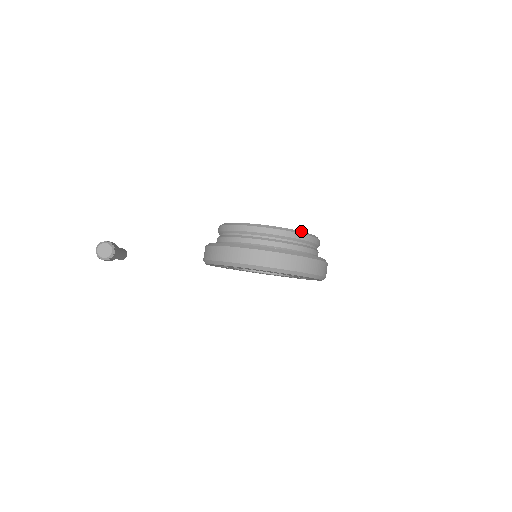
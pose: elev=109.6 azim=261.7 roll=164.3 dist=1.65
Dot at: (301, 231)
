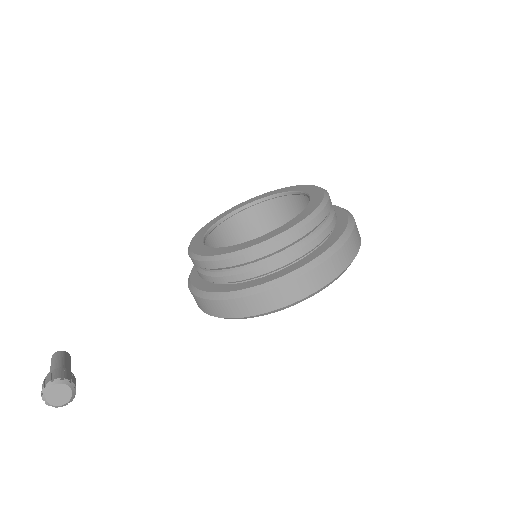
Dot at: (319, 204)
